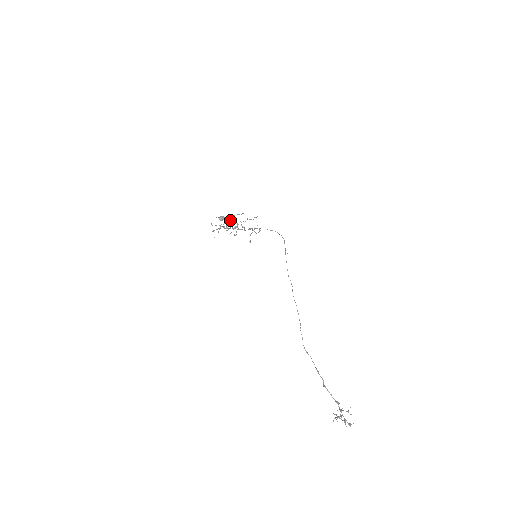
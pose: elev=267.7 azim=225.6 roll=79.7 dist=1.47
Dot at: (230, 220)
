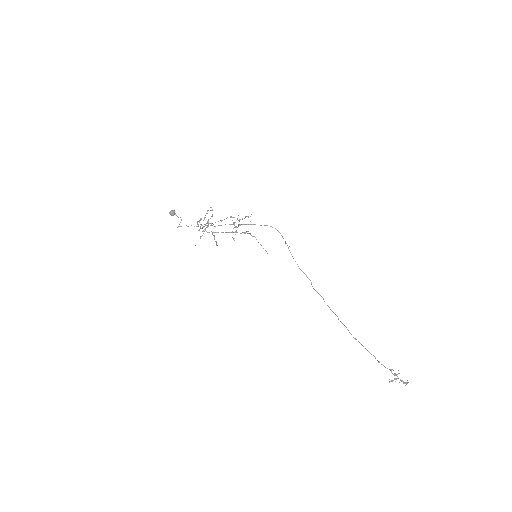
Dot at: (208, 221)
